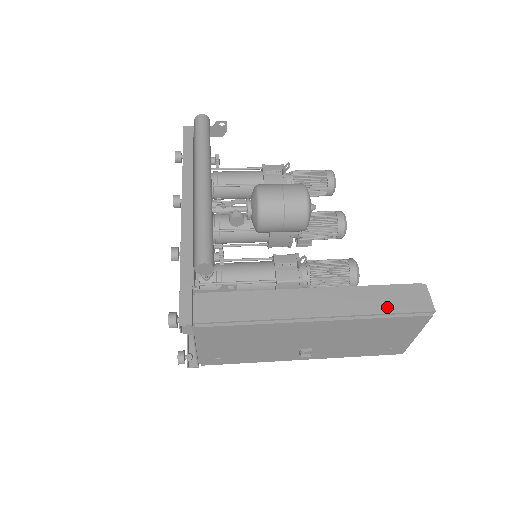
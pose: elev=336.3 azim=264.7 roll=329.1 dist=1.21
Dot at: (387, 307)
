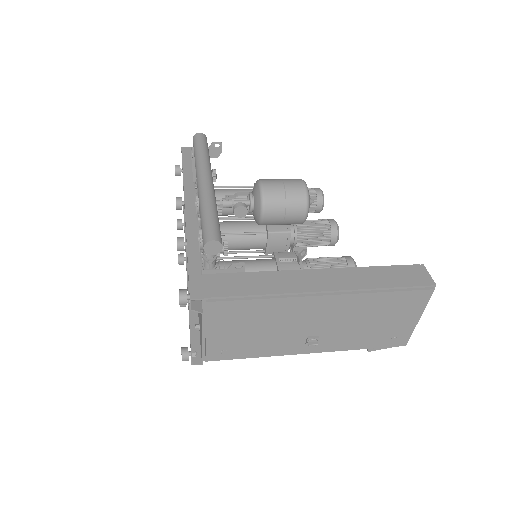
Dot at: (390, 282)
